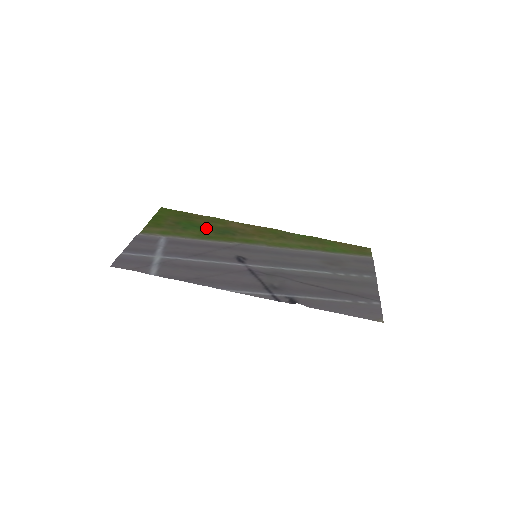
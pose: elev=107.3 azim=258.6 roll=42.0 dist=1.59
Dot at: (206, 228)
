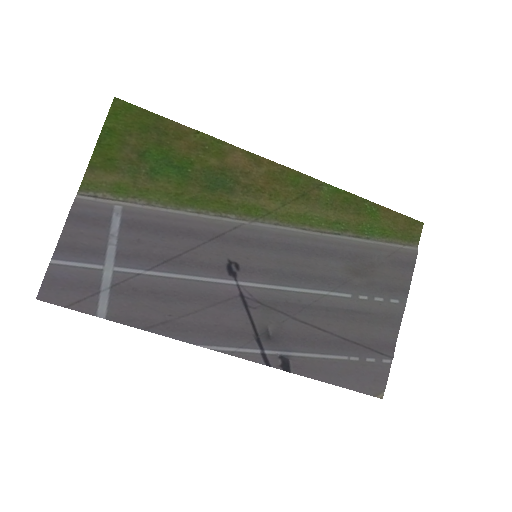
Dot at: (189, 172)
